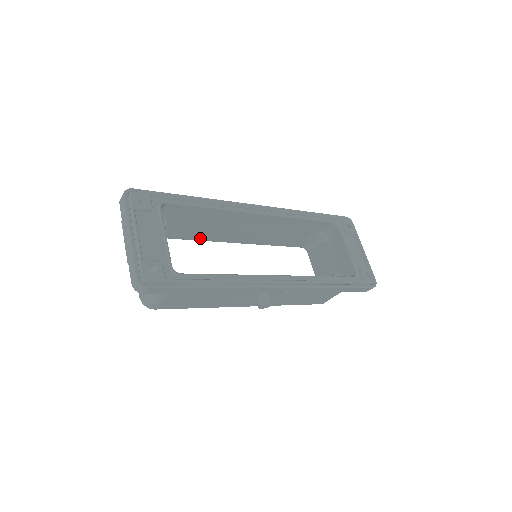
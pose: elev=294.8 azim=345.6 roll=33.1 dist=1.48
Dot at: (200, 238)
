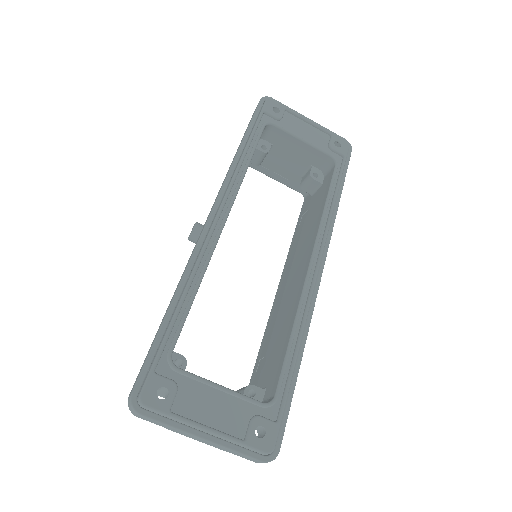
Dot at: occluded
